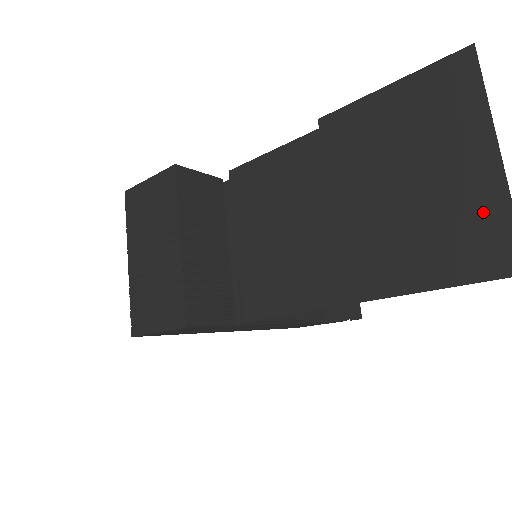
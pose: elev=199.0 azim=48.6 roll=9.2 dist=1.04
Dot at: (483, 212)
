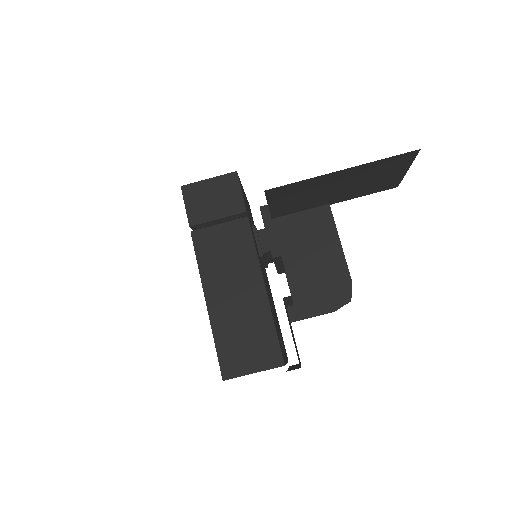
Dot at: (402, 164)
